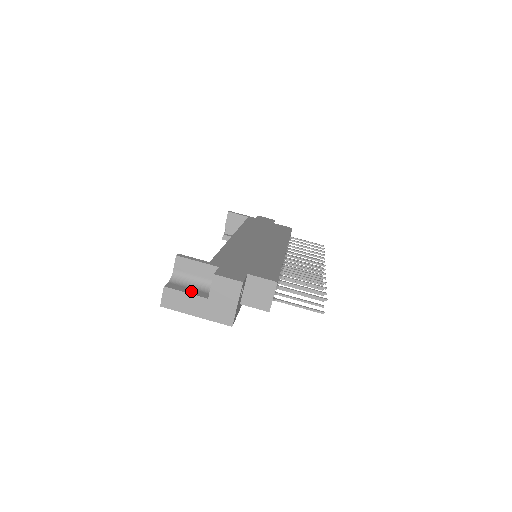
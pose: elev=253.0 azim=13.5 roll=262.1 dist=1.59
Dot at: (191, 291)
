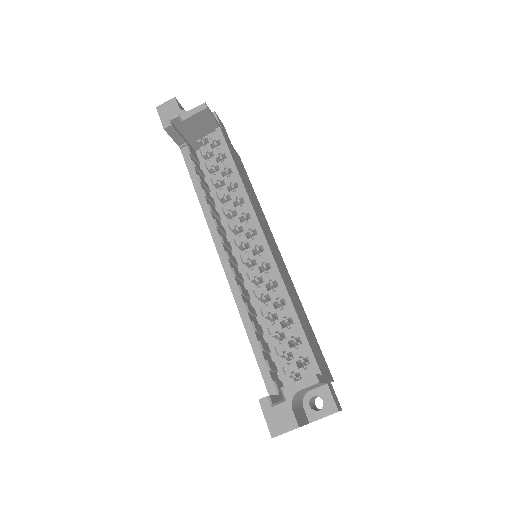
Dot at: (303, 417)
